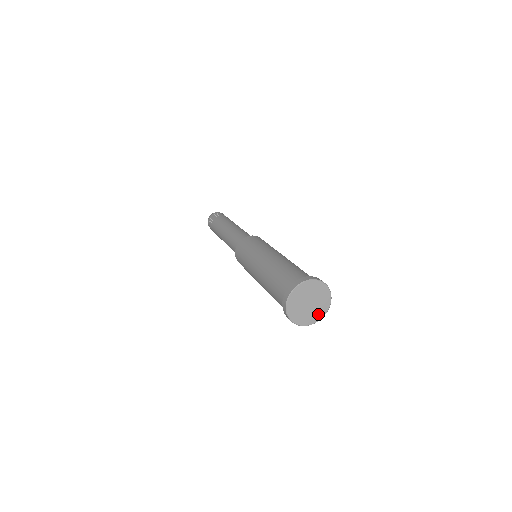
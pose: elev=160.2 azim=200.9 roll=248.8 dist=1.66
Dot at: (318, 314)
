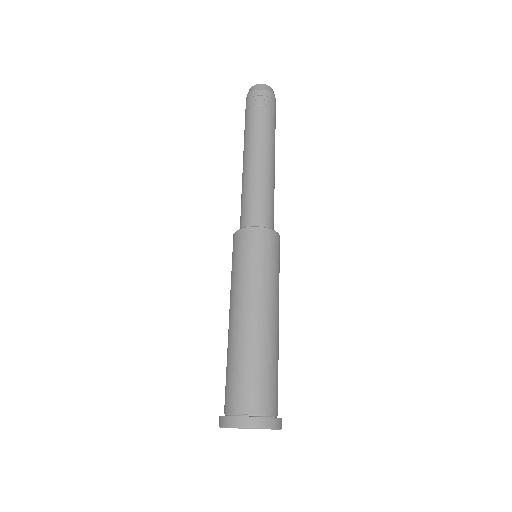
Dot at: occluded
